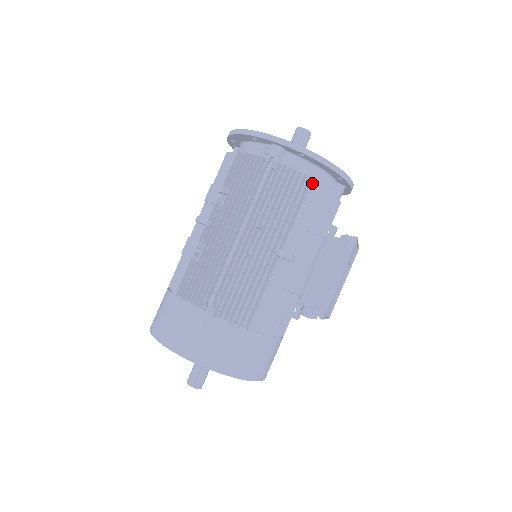
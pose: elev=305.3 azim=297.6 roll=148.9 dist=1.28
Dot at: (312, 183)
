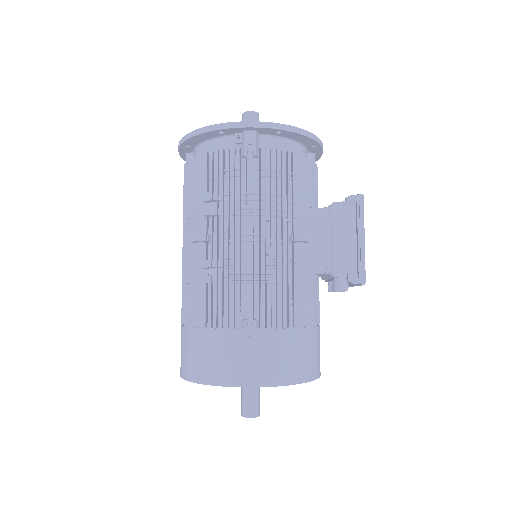
Dot at: (294, 159)
